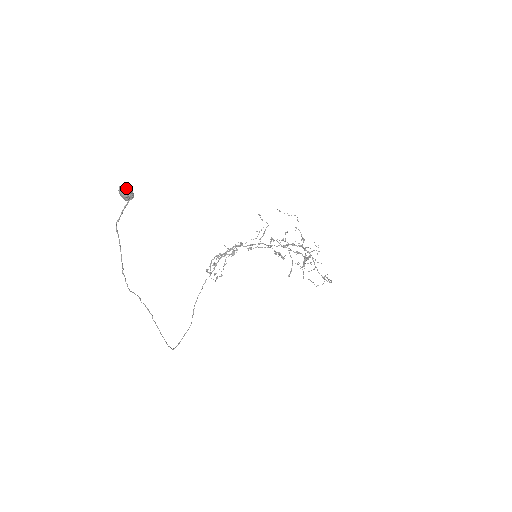
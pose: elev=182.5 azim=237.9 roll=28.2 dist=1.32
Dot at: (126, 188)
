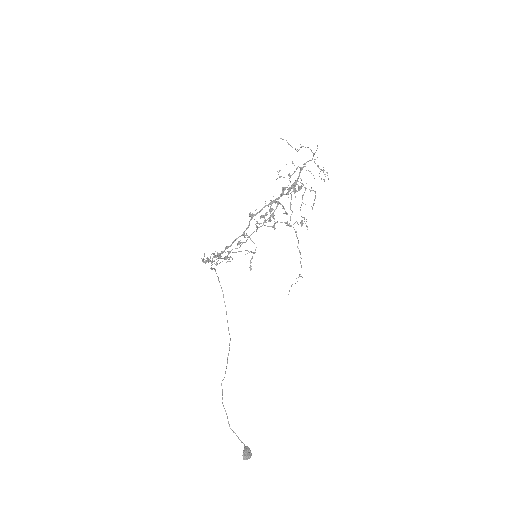
Dot at: occluded
